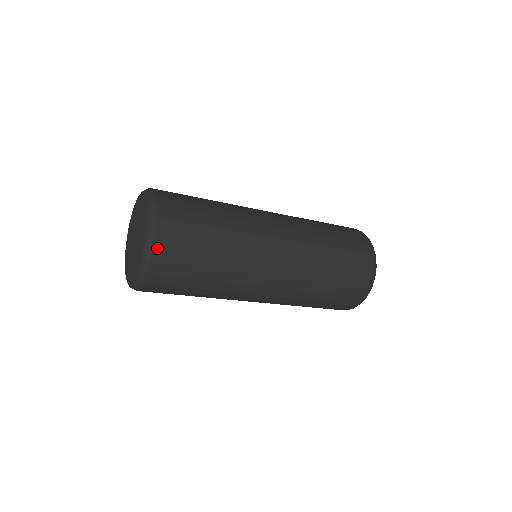
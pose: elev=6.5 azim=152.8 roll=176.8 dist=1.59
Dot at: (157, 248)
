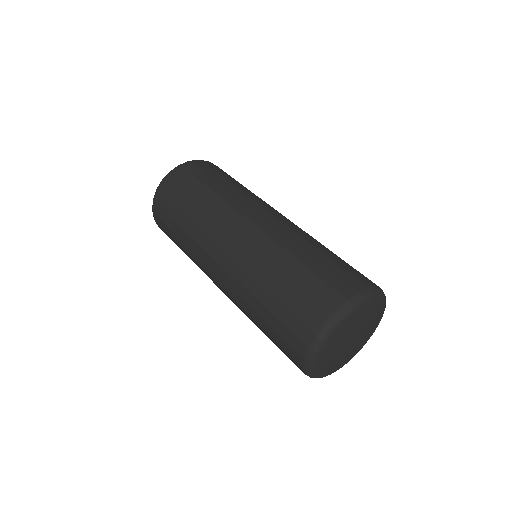
Dot at: (191, 163)
